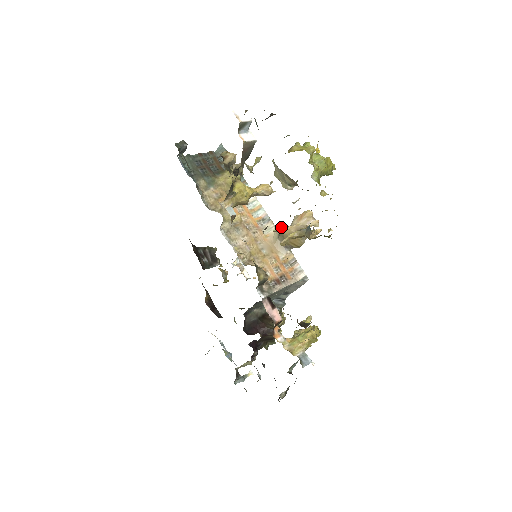
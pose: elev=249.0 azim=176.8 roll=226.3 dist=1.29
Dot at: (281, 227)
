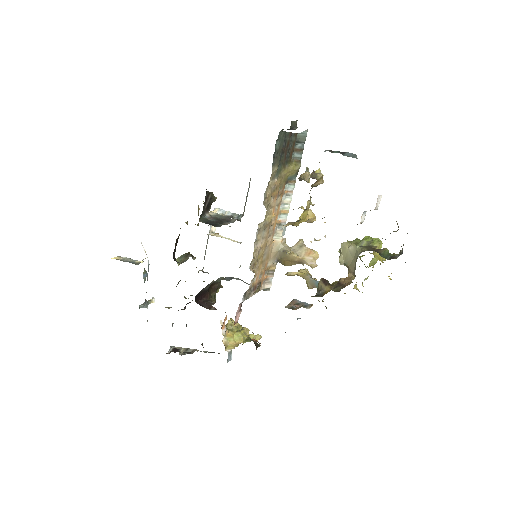
Dot at: (292, 252)
